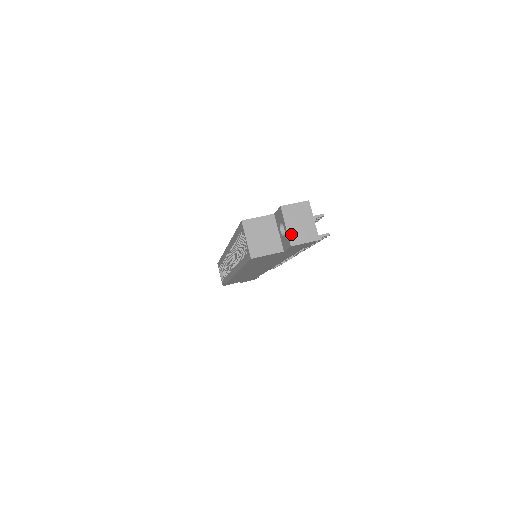
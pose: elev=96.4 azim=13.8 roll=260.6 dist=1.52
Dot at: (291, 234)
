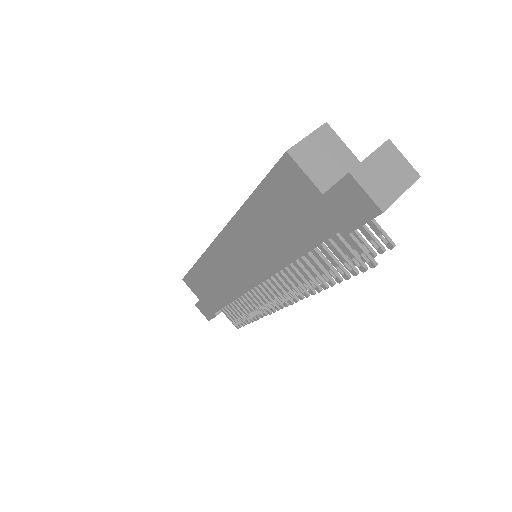
Dot at: (365, 166)
